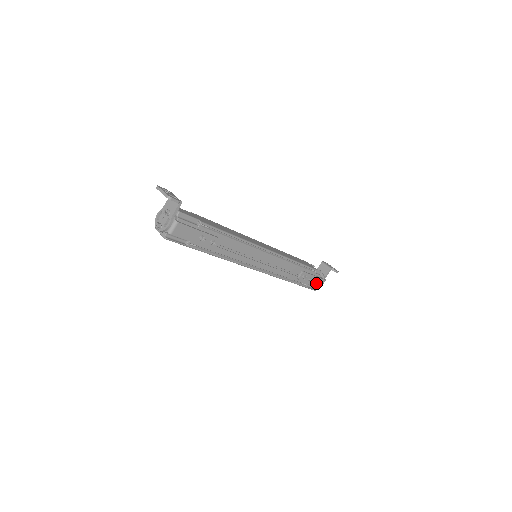
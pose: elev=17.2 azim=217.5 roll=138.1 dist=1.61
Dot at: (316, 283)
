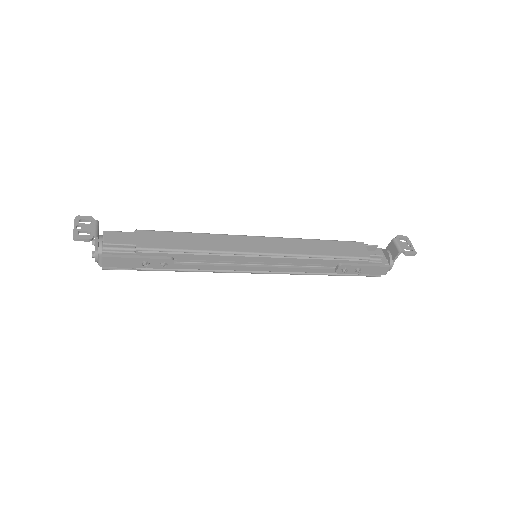
Dot at: (373, 271)
